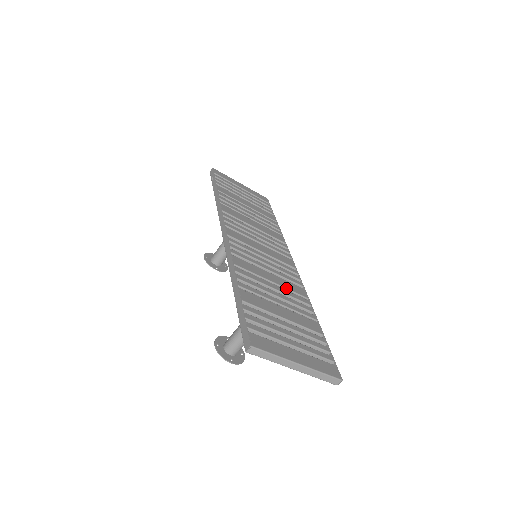
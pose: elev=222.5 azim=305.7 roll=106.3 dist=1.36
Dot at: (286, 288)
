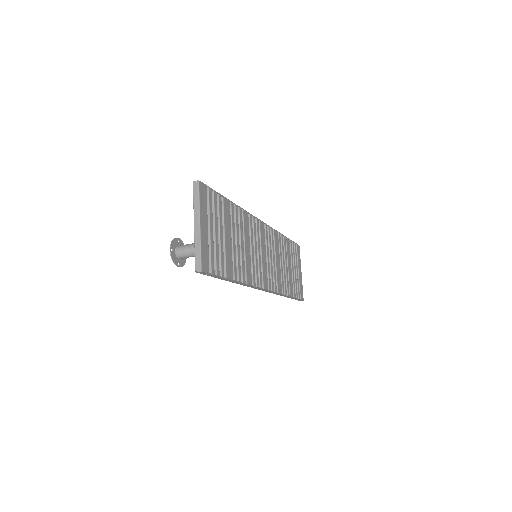
Dot at: (246, 259)
